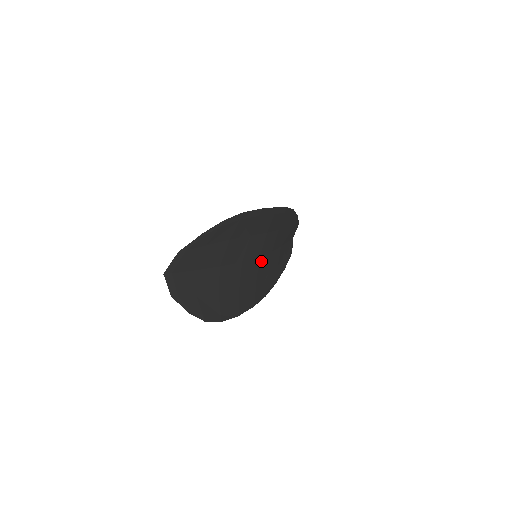
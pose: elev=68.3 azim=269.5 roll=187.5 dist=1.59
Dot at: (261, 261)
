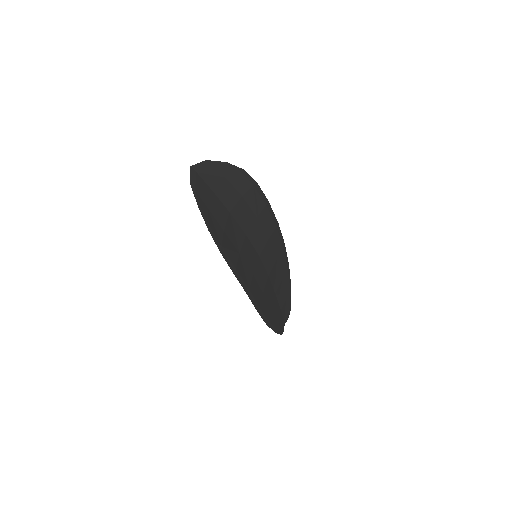
Dot at: (260, 264)
